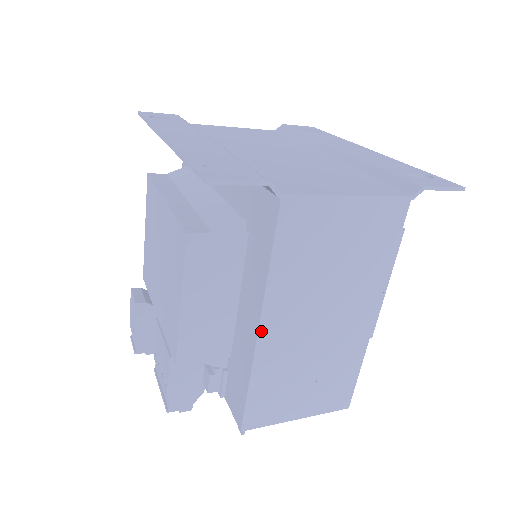
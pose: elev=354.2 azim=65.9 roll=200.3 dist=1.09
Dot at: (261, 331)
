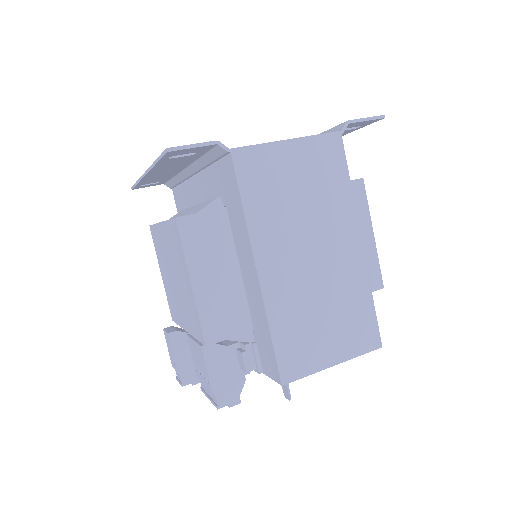
Dot at: (260, 273)
